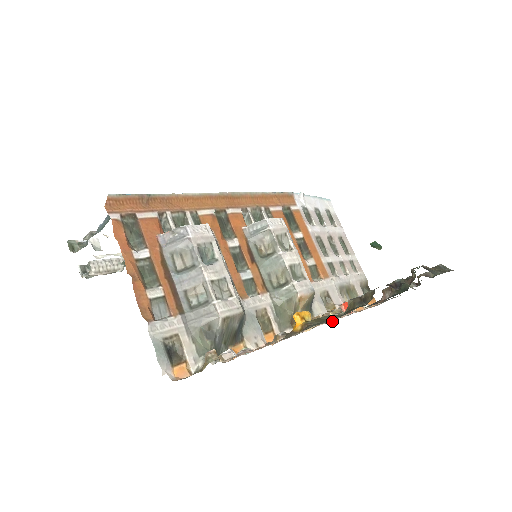
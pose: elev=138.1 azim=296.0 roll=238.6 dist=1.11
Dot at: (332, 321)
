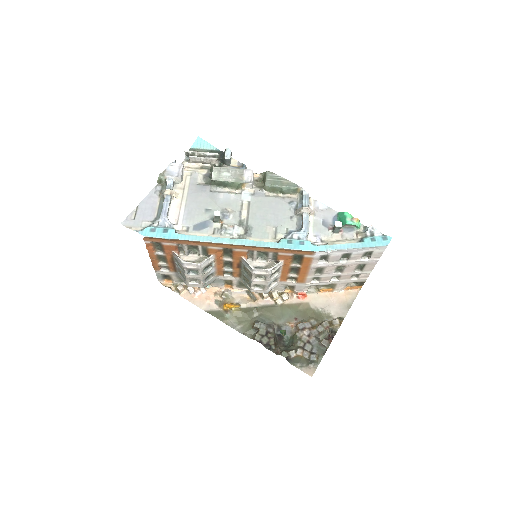
Dot at: (271, 300)
